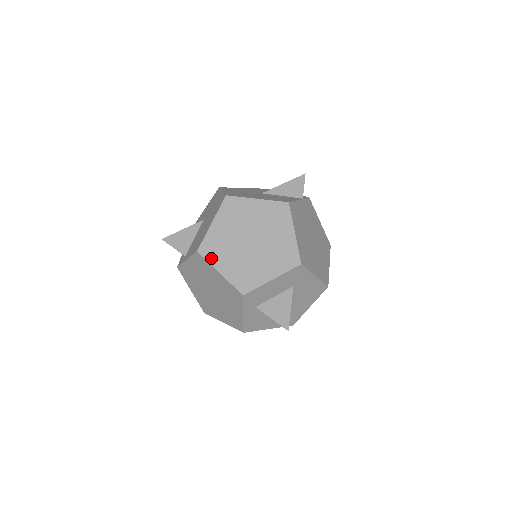
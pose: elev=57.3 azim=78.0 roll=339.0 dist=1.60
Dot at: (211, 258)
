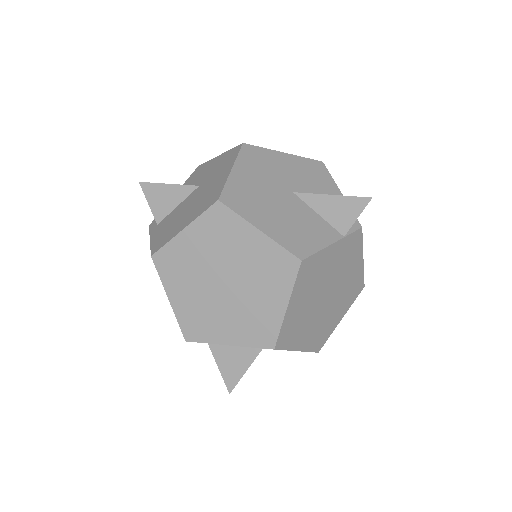
Dot at: (165, 275)
